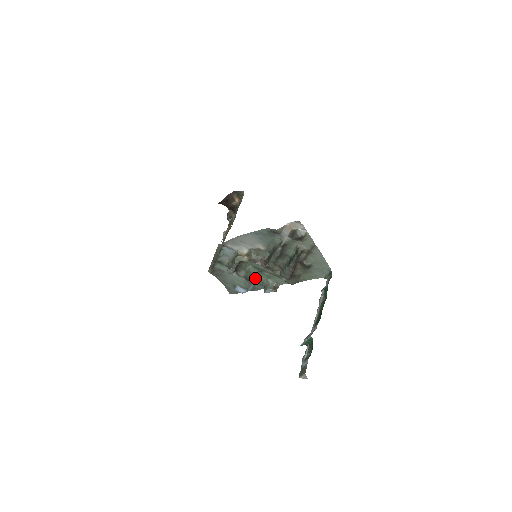
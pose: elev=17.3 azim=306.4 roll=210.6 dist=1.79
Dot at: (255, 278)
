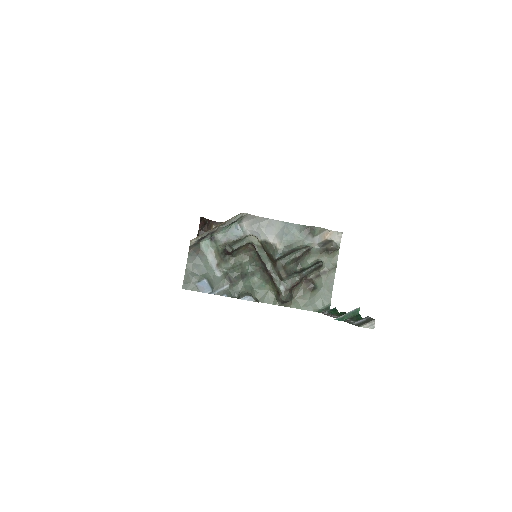
Dot at: (239, 278)
